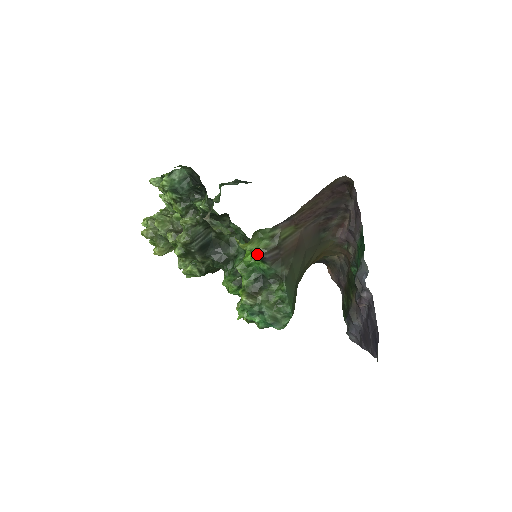
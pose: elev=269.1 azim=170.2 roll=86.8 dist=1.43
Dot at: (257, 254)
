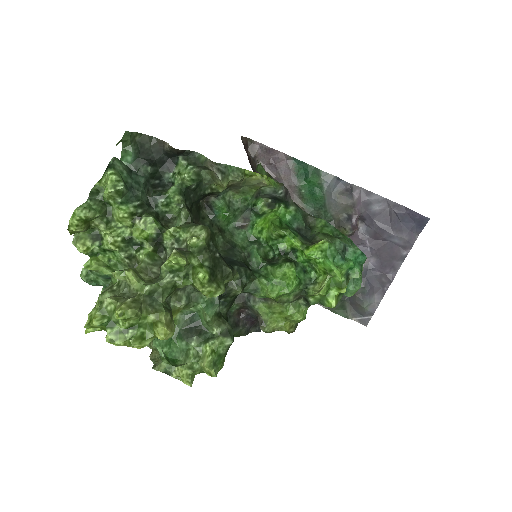
Dot at: (281, 187)
